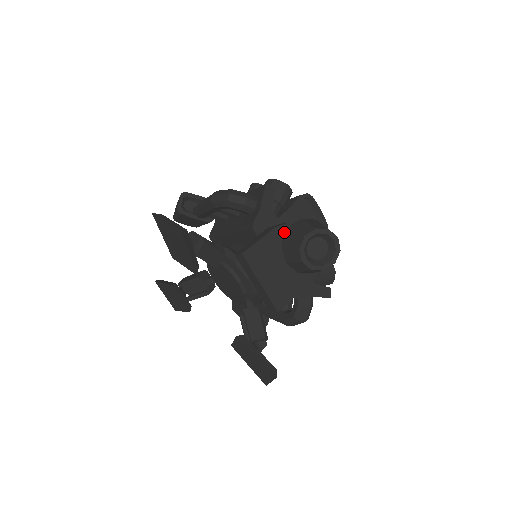
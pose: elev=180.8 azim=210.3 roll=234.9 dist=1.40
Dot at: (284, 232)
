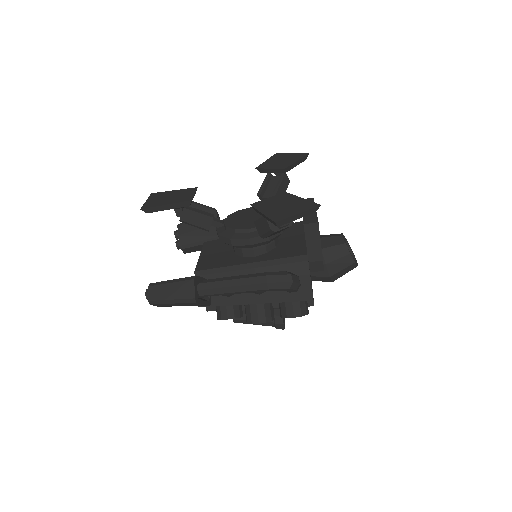
Dot at: occluded
